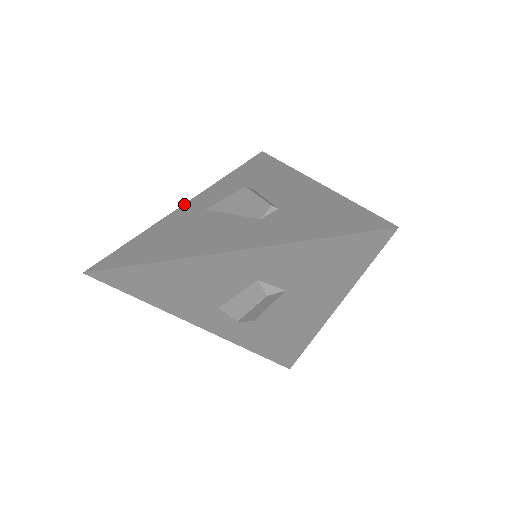
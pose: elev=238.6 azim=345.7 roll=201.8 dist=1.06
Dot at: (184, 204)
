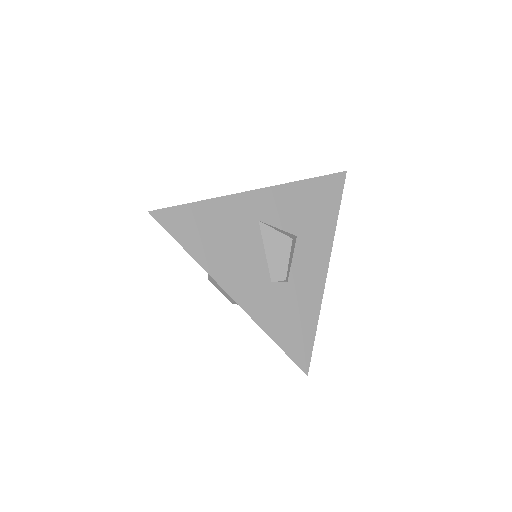
Dot at: (254, 190)
